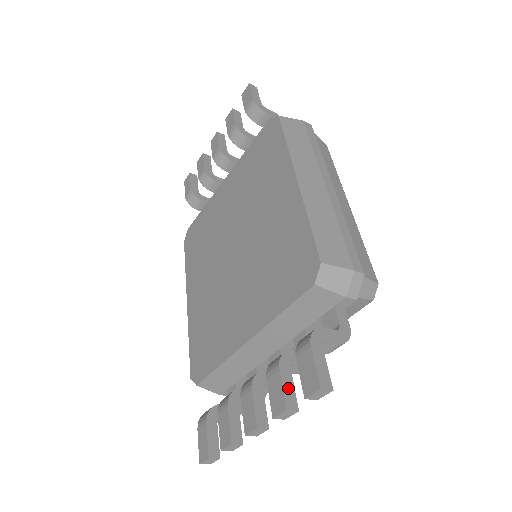
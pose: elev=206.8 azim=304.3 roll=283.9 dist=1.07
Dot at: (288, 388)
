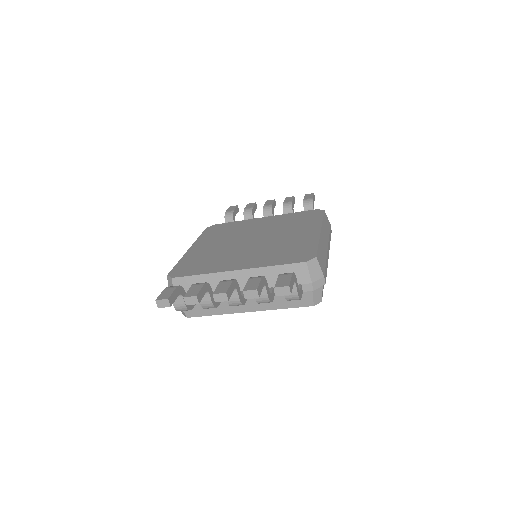
Dot at: (261, 286)
